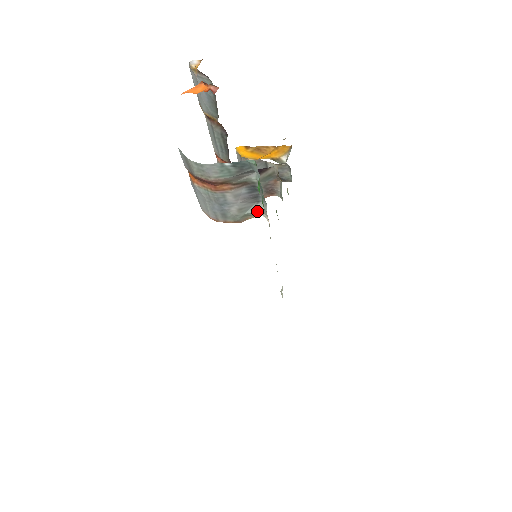
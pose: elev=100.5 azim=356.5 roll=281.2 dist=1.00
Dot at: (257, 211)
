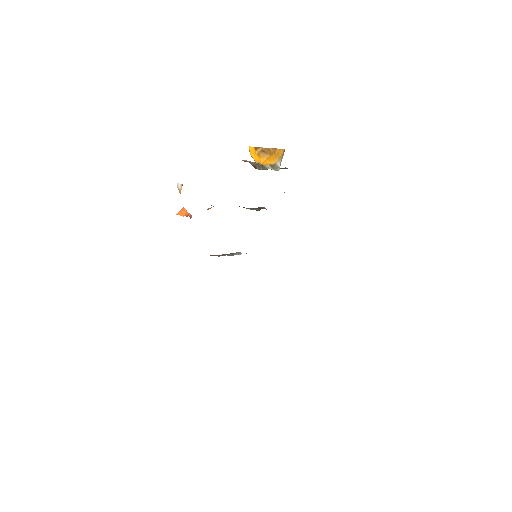
Dot at: (240, 254)
